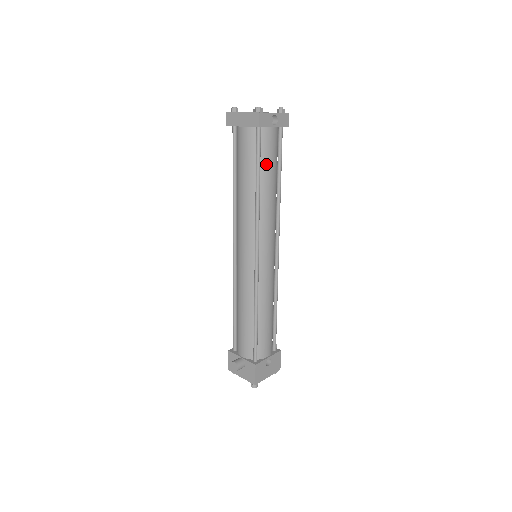
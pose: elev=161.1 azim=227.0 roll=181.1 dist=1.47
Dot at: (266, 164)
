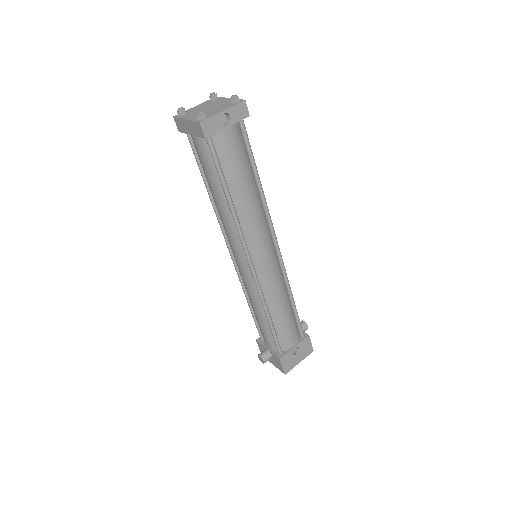
Dot at: (231, 171)
